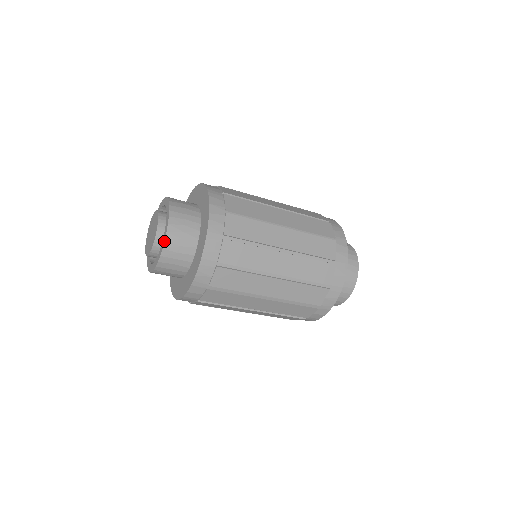
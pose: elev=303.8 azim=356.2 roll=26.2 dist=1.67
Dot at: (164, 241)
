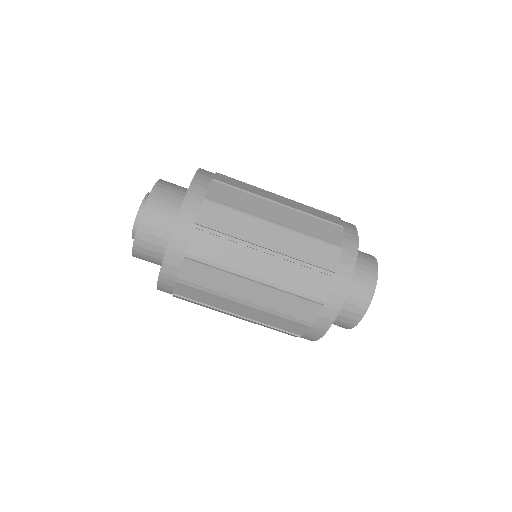
Dot at: (144, 206)
